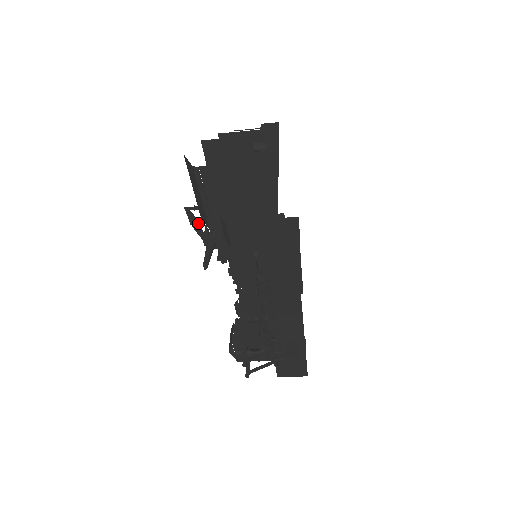
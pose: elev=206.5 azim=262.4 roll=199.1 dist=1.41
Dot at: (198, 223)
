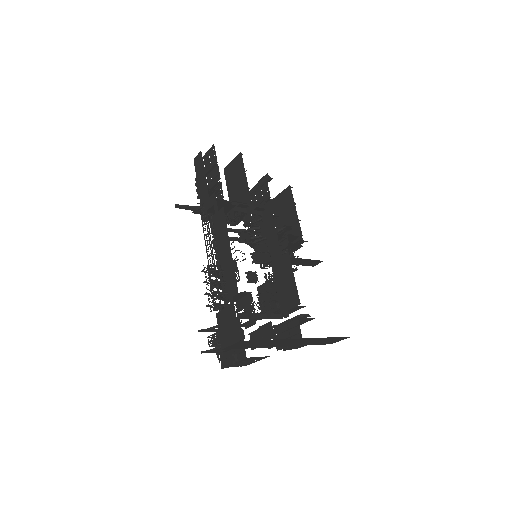
Dot at: occluded
